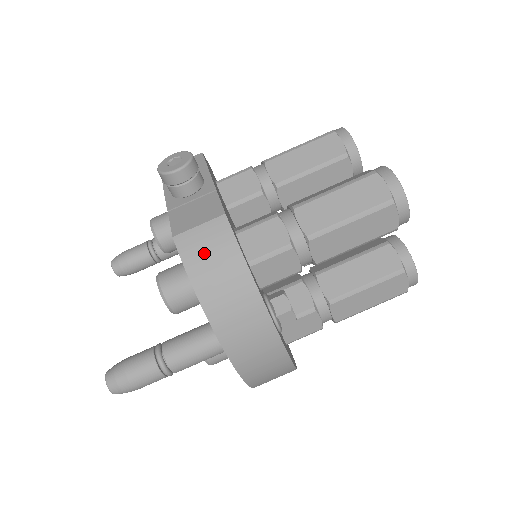
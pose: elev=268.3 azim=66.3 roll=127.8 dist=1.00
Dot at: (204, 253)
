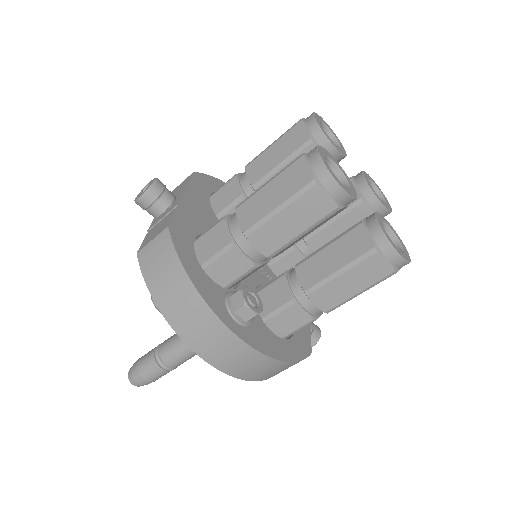
Dot at: (155, 263)
